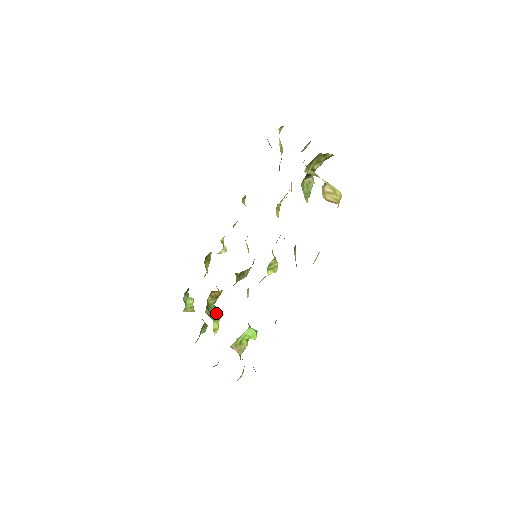
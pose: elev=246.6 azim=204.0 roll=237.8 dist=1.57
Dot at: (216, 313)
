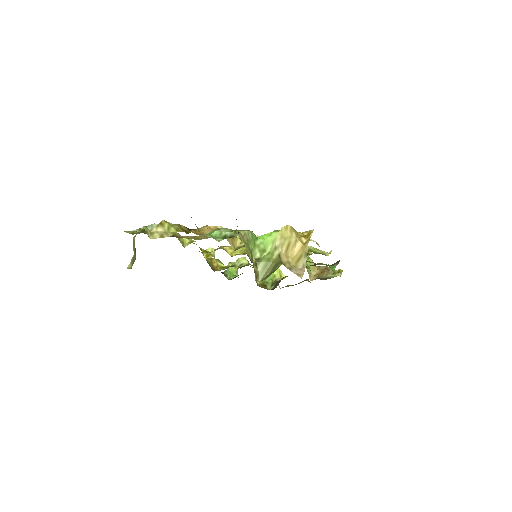
Dot at: occluded
